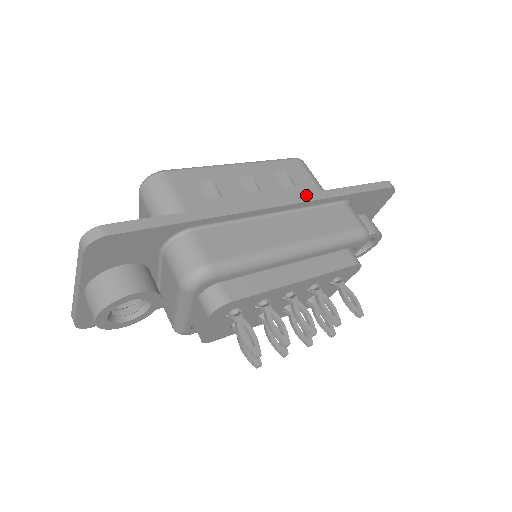
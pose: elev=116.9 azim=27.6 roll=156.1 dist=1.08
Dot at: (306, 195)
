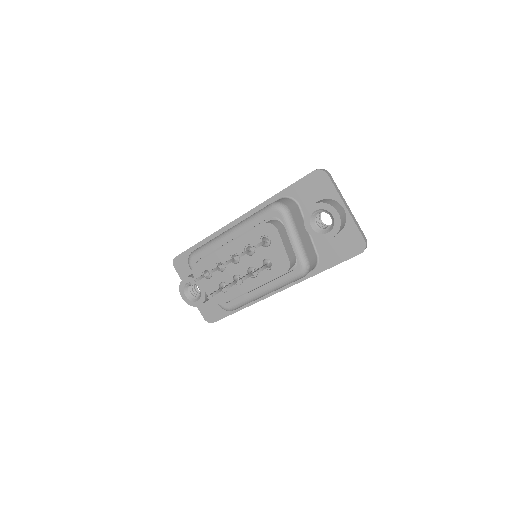
Dot at: occluded
